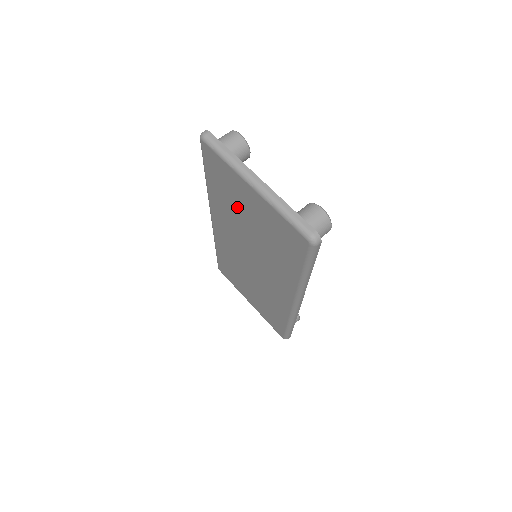
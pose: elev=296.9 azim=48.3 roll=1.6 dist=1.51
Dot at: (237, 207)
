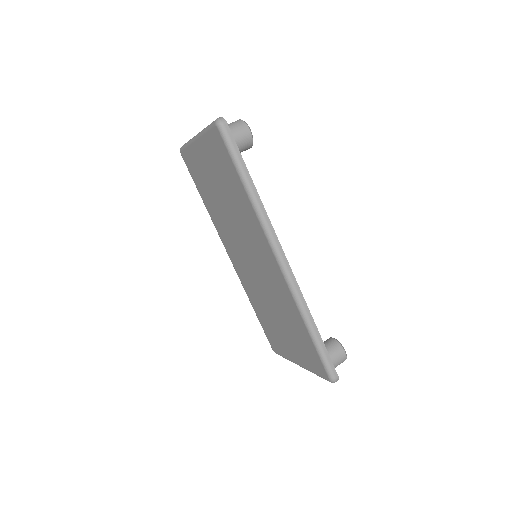
Dot at: (211, 190)
